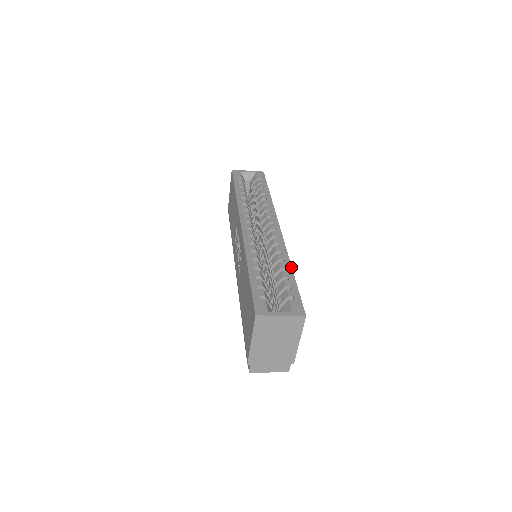
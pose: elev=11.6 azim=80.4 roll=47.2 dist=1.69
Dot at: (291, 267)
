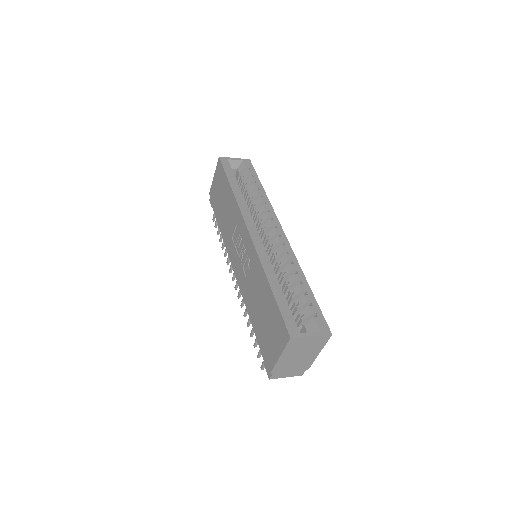
Dot at: occluded
